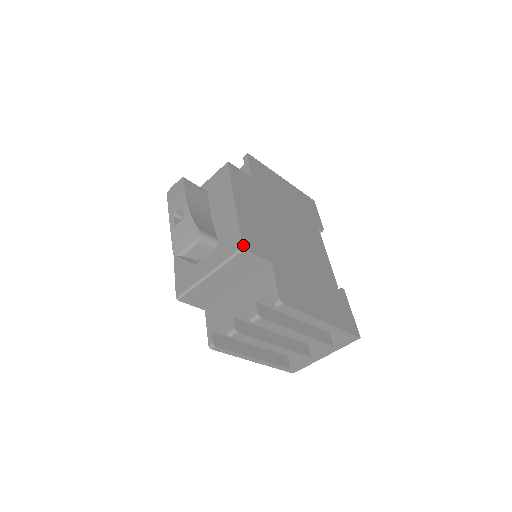
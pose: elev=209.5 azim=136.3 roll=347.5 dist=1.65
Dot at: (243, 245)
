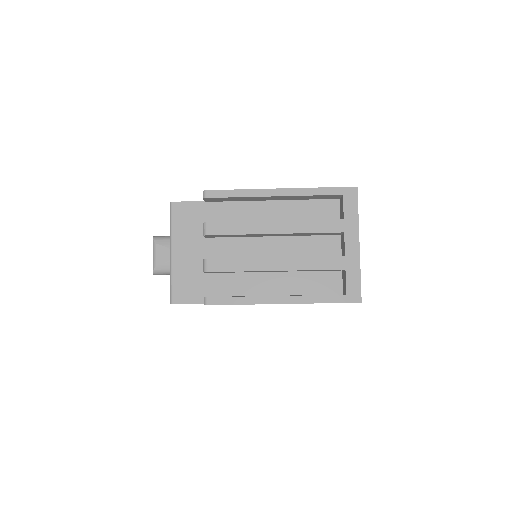
Dot at: (171, 203)
